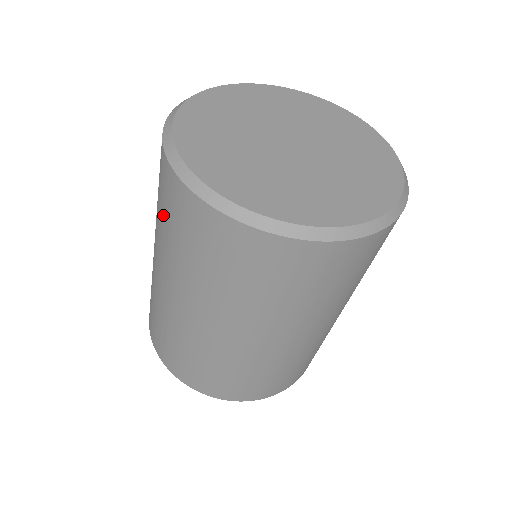
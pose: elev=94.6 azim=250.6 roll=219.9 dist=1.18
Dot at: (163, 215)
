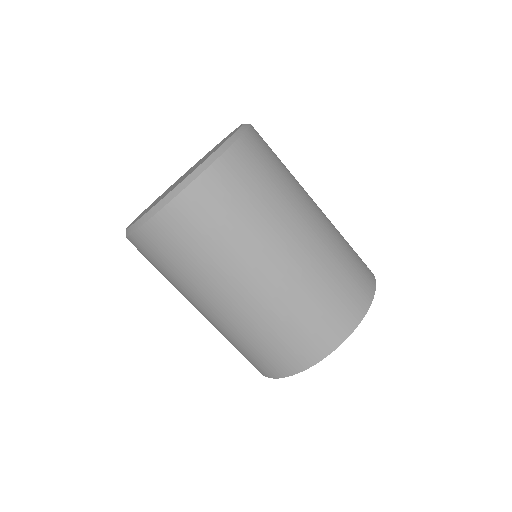
Dot at: (162, 269)
